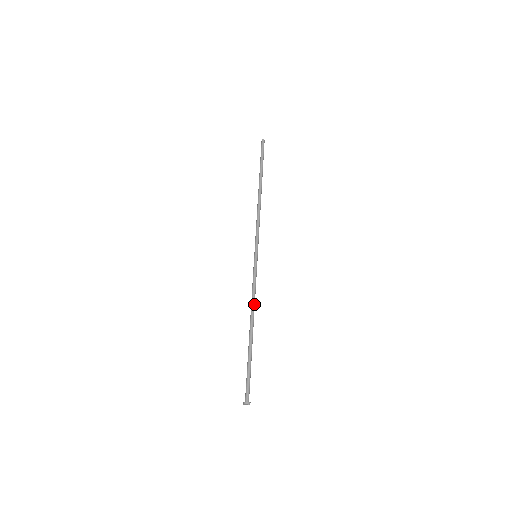
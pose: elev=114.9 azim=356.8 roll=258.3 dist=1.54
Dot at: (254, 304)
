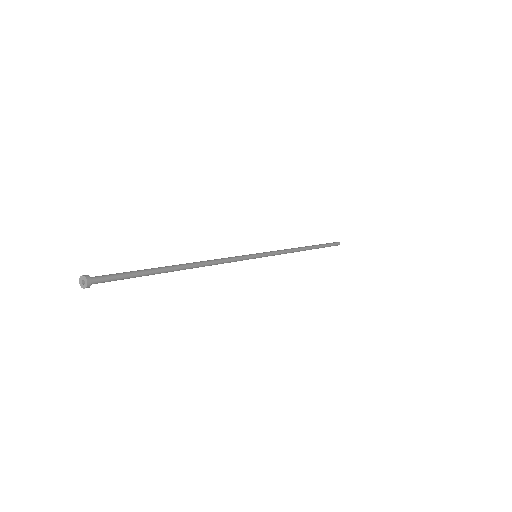
Dot at: (211, 260)
